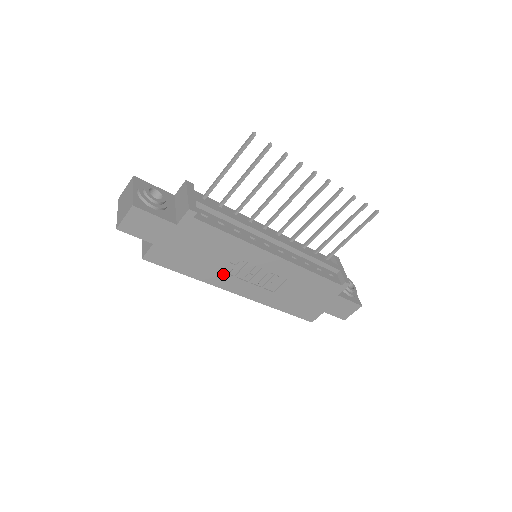
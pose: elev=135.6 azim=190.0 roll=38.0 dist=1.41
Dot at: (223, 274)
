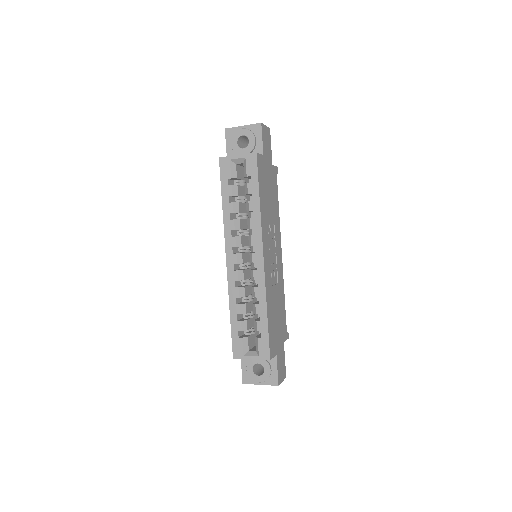
Dot at: (267, 228)
